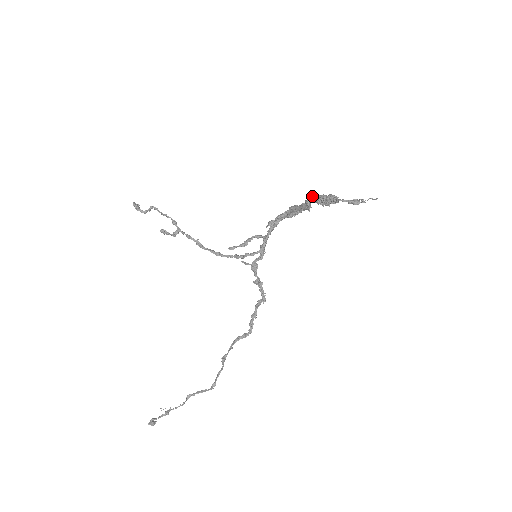
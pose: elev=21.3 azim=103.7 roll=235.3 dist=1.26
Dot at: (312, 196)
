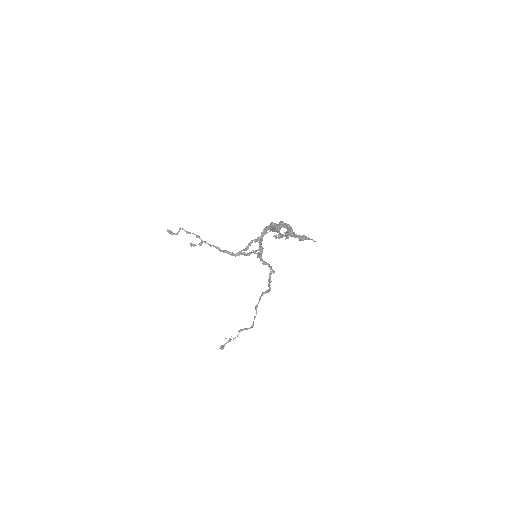
Dot at: (279, 225)
